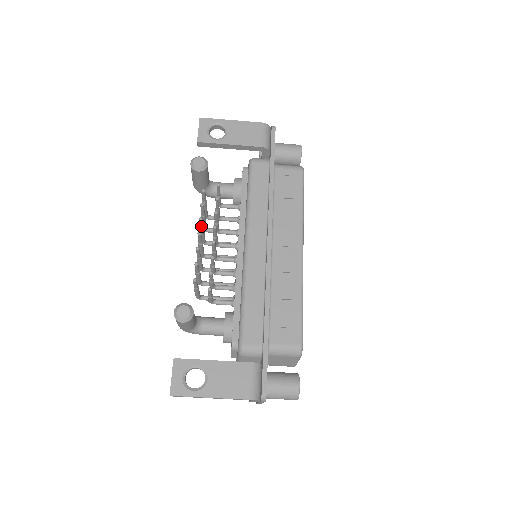
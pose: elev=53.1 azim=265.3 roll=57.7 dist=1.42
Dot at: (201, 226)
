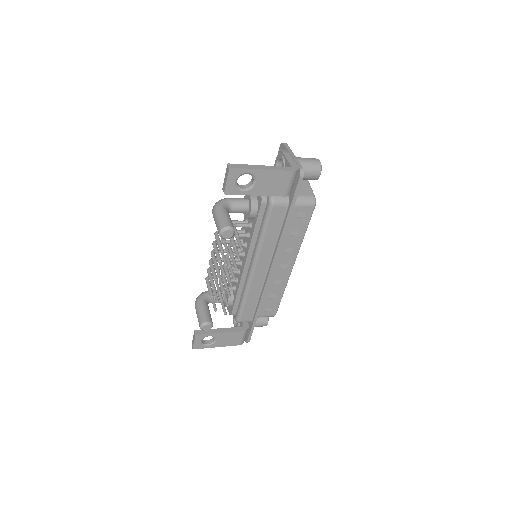
Dot at: (221, 268)
